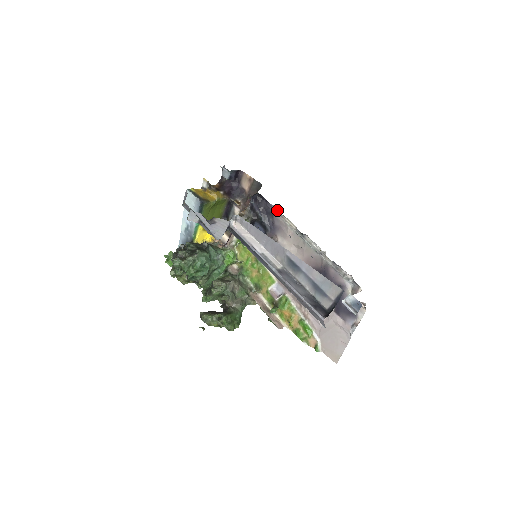
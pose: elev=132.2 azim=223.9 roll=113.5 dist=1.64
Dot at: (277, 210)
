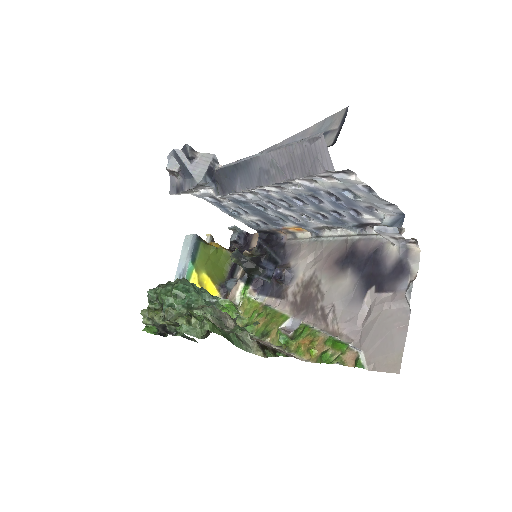
Dot at: (288, 237)
